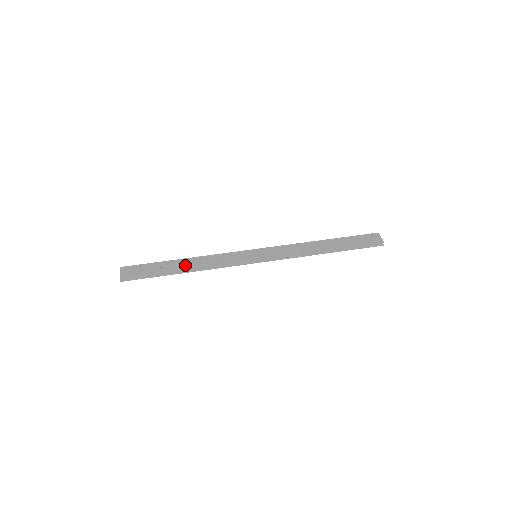
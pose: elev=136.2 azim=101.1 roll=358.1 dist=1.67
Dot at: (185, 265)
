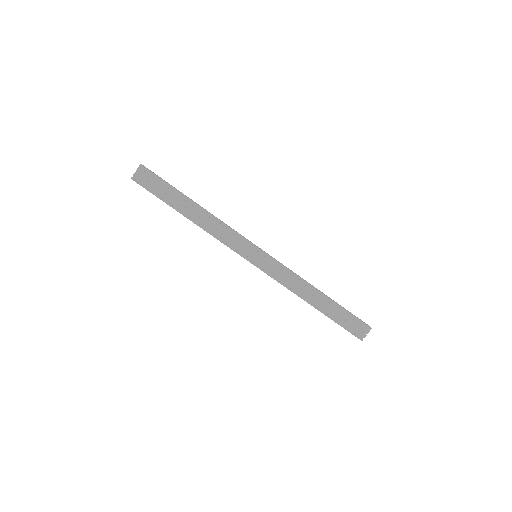
Dot at: (192, 214)
